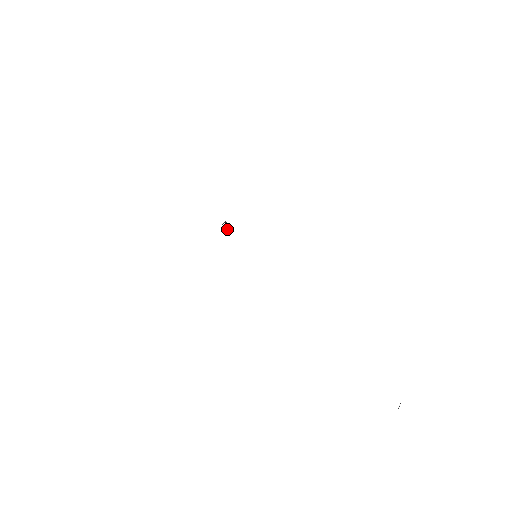
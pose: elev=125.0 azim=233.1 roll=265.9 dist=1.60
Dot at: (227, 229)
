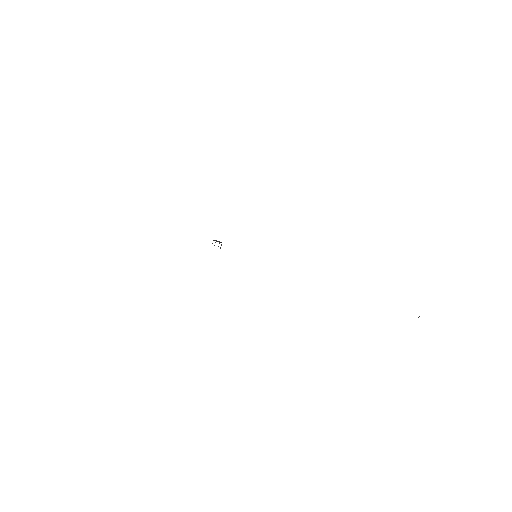
Dot at: occluded
